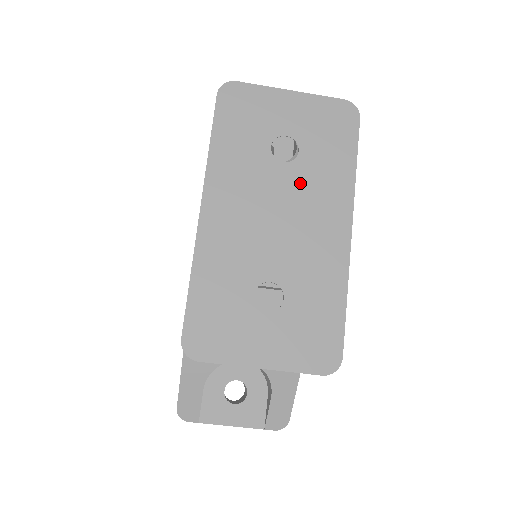
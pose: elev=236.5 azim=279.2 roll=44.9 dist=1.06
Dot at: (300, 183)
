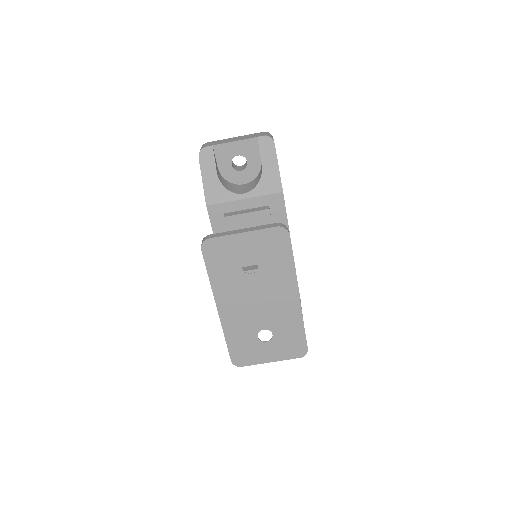
Dot at: (264, 281)
